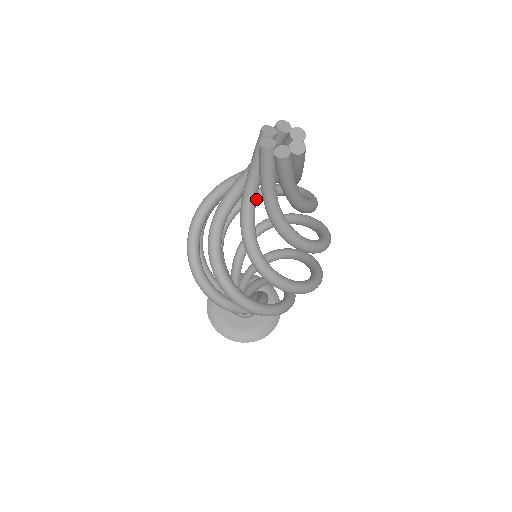
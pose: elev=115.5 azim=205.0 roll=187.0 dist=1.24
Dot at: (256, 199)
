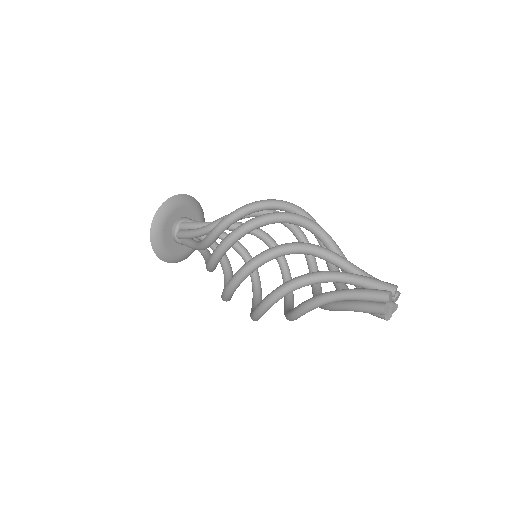
Dot at: (297, 236)
